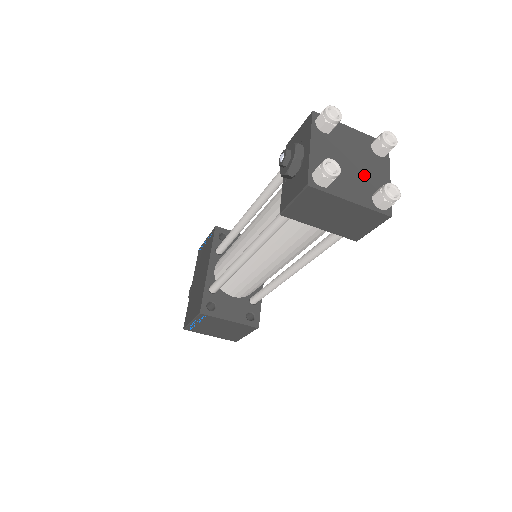
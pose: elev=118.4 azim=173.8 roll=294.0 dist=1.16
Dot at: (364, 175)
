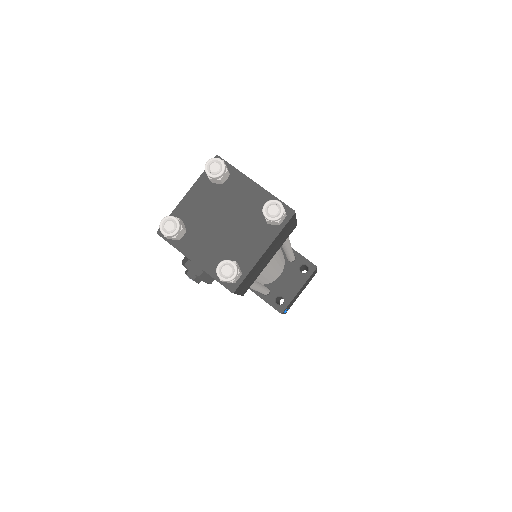
Dot at: (242, 215)
